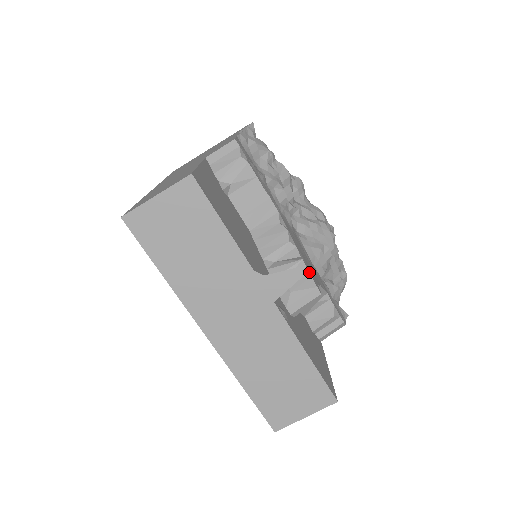
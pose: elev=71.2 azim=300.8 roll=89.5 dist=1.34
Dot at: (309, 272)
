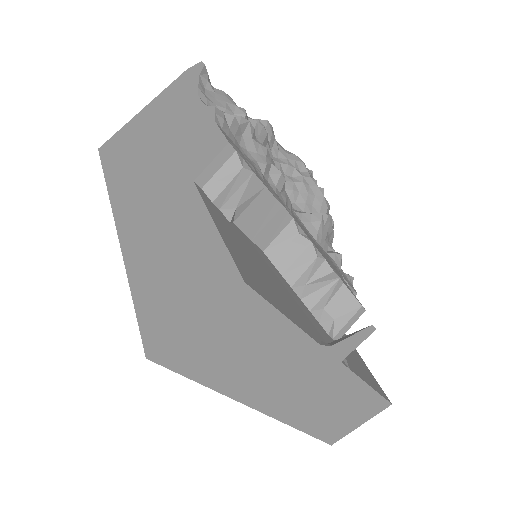
Dot at: (349, 289)
